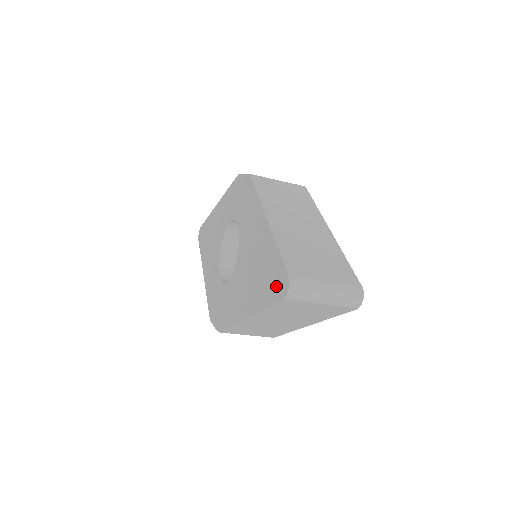
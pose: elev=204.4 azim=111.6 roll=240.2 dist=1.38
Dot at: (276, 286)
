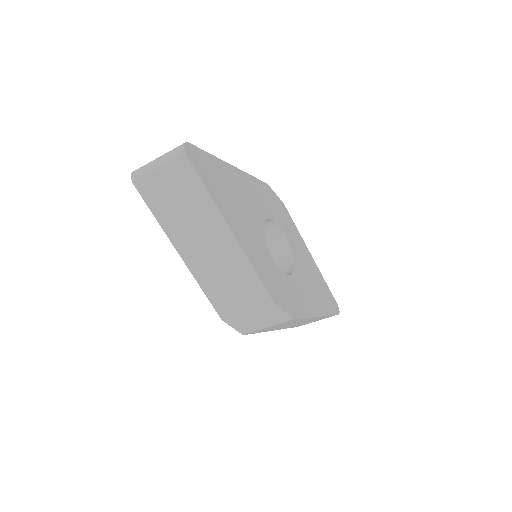
Dot at: occluded
